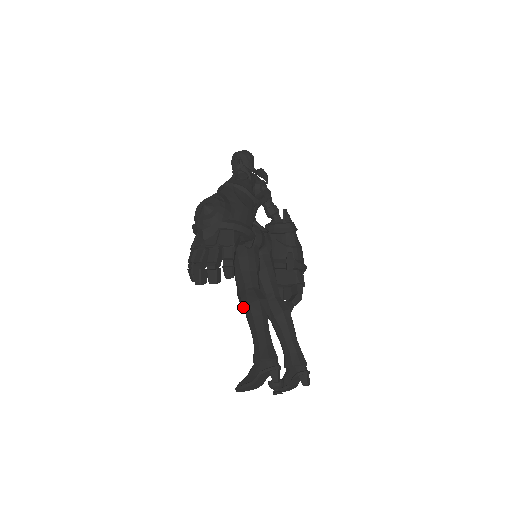
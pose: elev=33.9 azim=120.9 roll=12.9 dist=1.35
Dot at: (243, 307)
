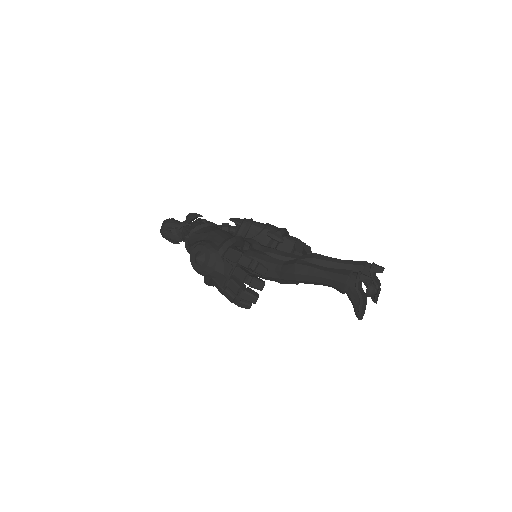
Dot at: (294, 281)
